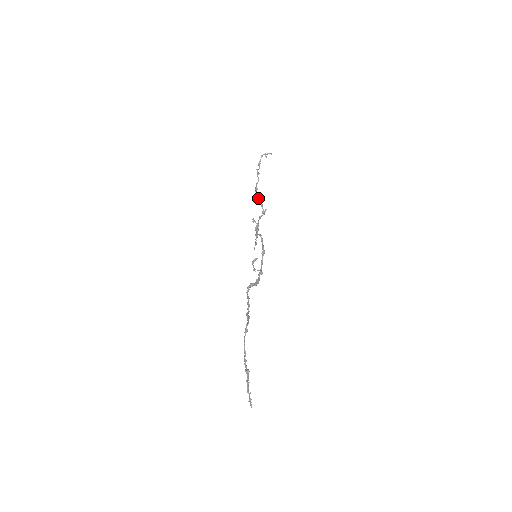
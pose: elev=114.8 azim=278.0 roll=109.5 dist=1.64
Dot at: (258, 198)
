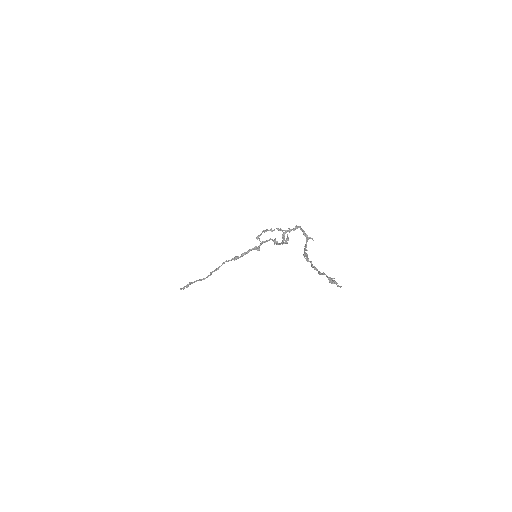
Dot at: (304, 249)
